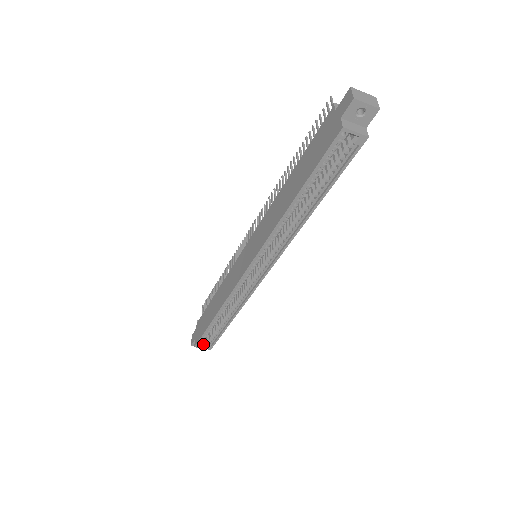
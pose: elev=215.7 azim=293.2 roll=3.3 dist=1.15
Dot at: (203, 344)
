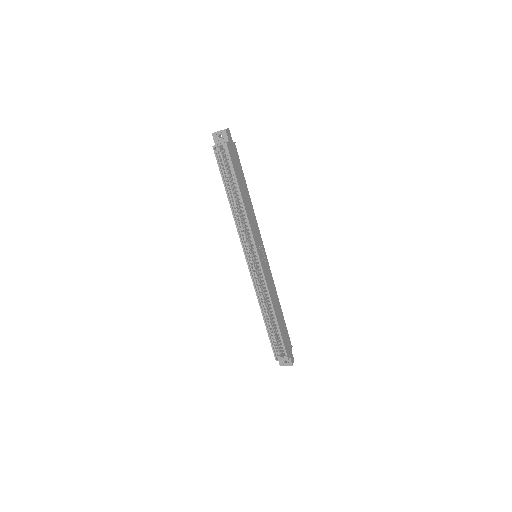
Dot at: (281, 357)
